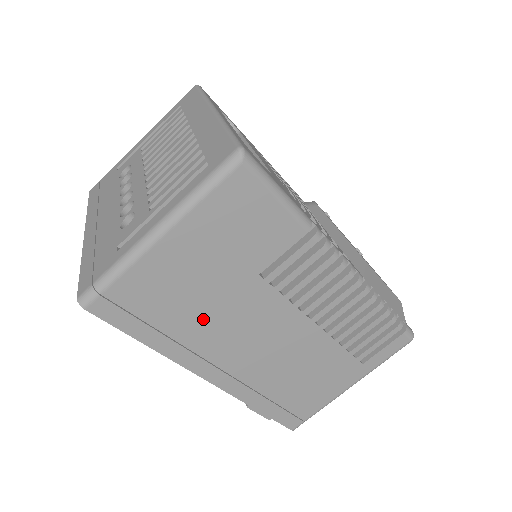
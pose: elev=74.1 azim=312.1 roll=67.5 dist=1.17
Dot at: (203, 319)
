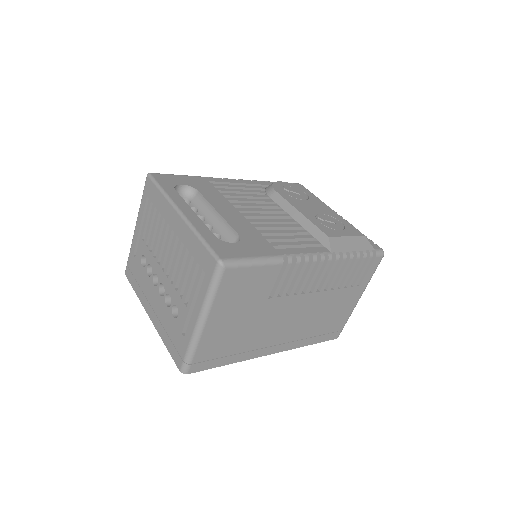
Dot at: (251, 335)
